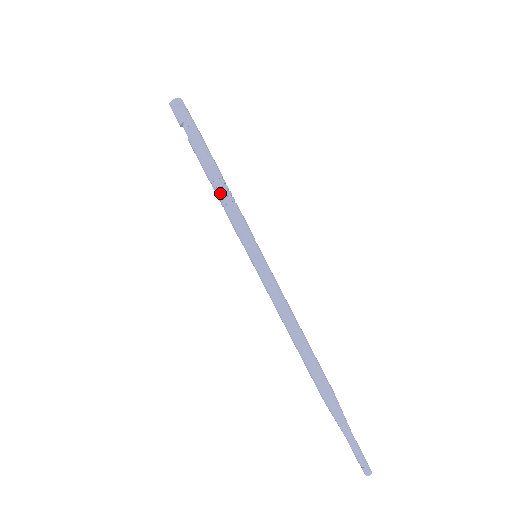
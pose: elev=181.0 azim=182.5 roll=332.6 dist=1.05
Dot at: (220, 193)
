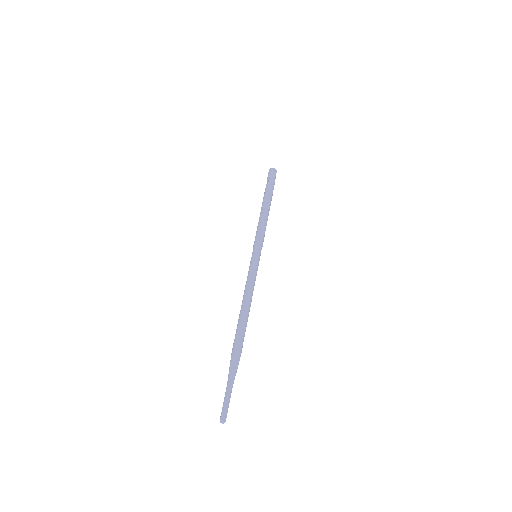
Dot at: (263, 216)
